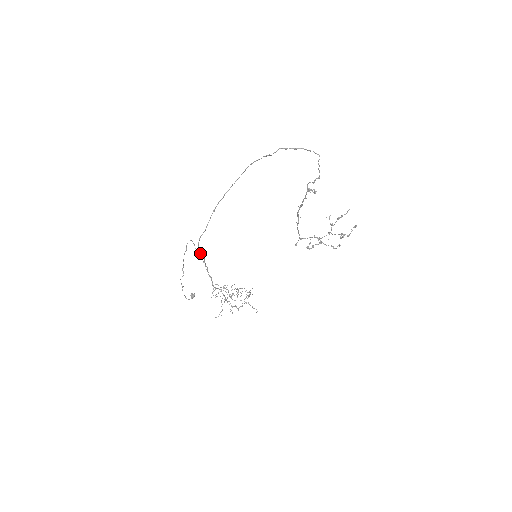
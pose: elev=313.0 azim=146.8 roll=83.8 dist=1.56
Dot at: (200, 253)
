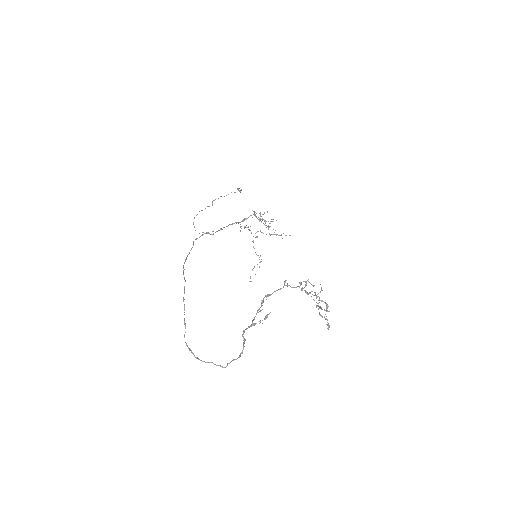
Dot at: (206, 232)
